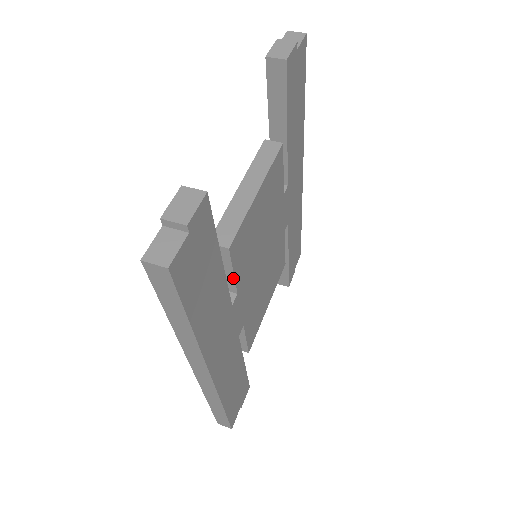
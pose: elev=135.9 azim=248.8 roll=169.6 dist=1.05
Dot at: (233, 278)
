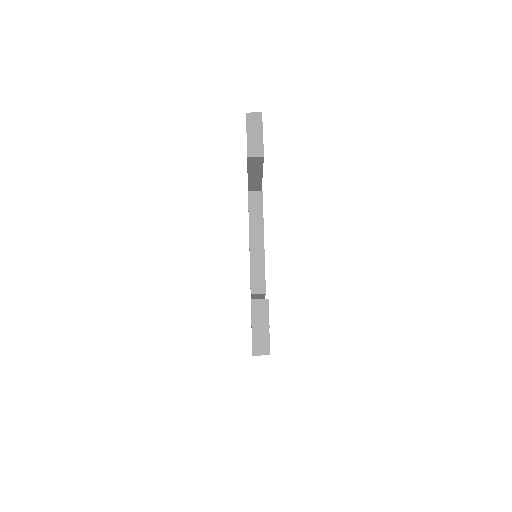
Dot at: (264, 297)
